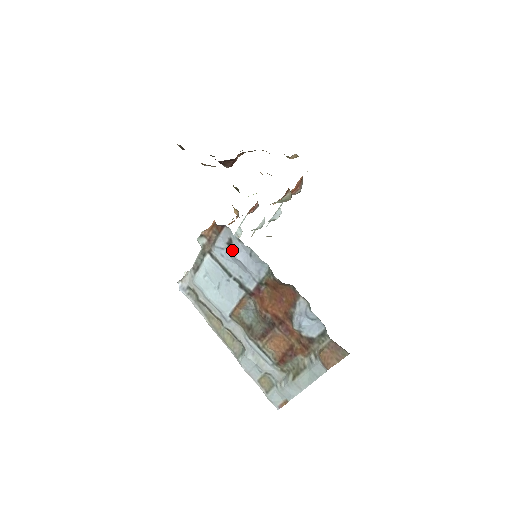
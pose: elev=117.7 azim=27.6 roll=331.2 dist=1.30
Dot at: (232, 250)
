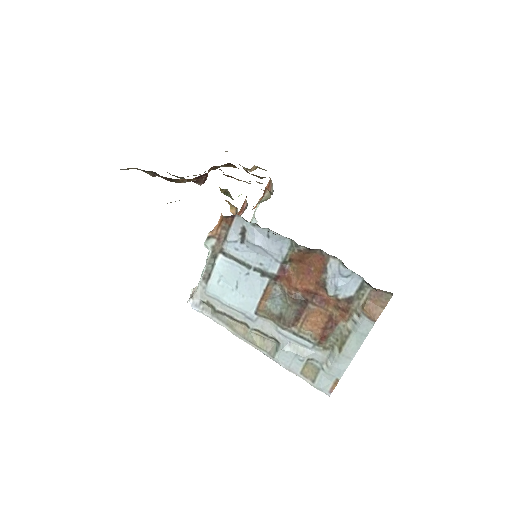
Dot at: (248, 238)
